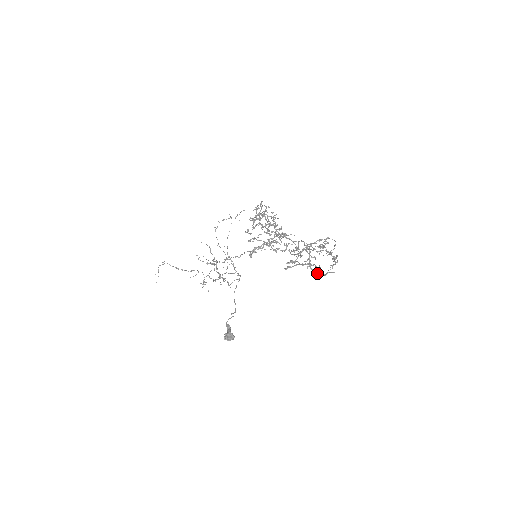
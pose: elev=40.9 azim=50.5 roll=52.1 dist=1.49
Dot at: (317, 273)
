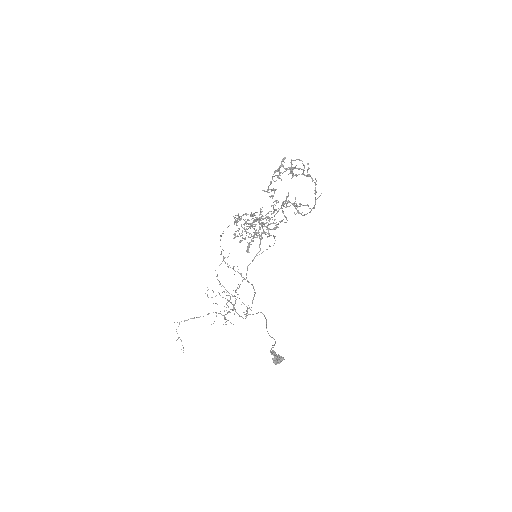
Dot at: (309, 212)
